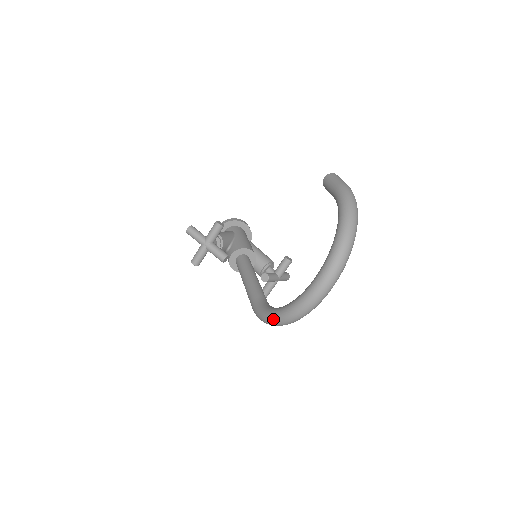
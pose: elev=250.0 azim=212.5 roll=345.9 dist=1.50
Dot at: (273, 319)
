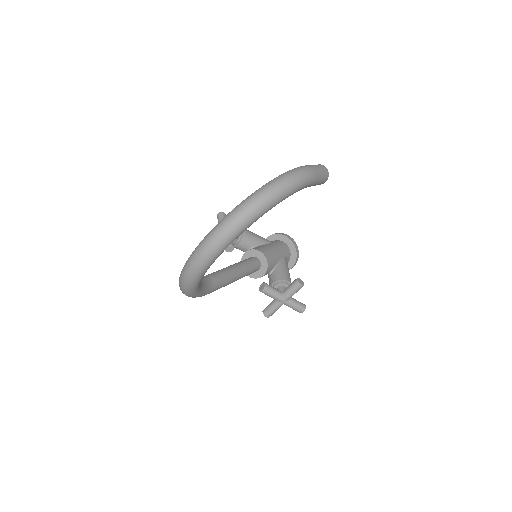
Dot at: occluded
